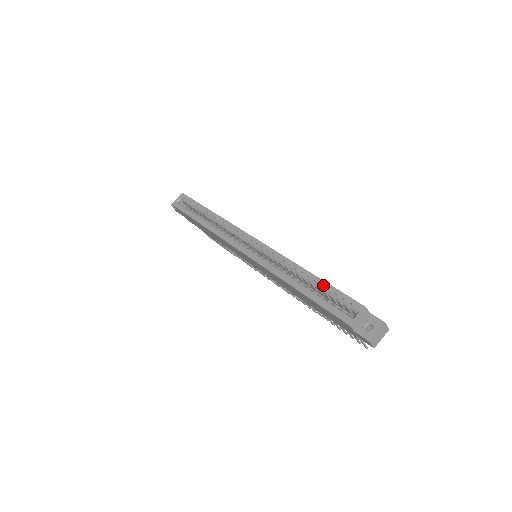
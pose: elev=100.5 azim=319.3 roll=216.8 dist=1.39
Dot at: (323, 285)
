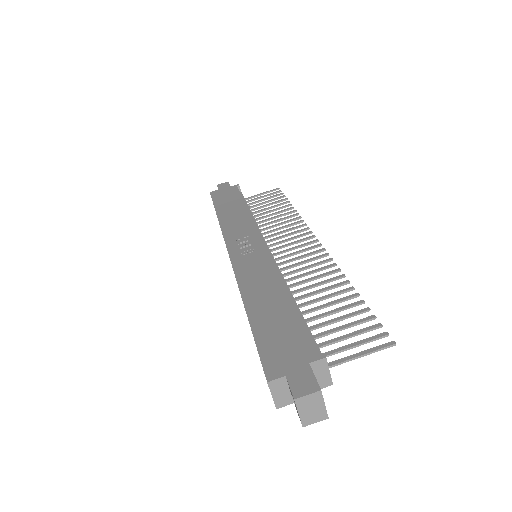
Dot at: occluded
